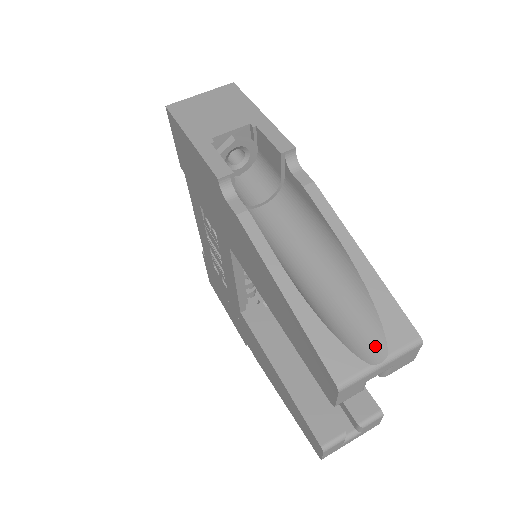
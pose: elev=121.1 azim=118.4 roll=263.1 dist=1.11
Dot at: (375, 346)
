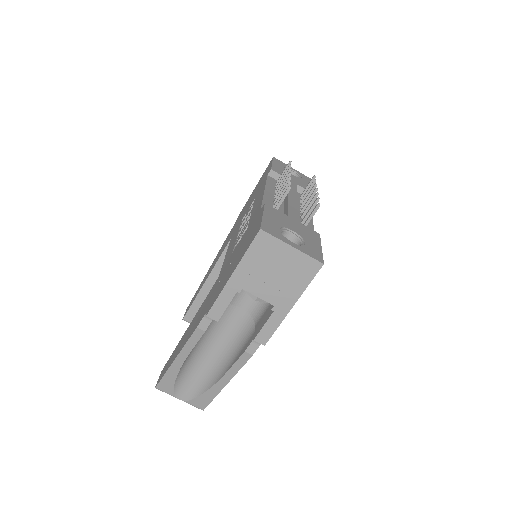
Dot at: (186, 395)
